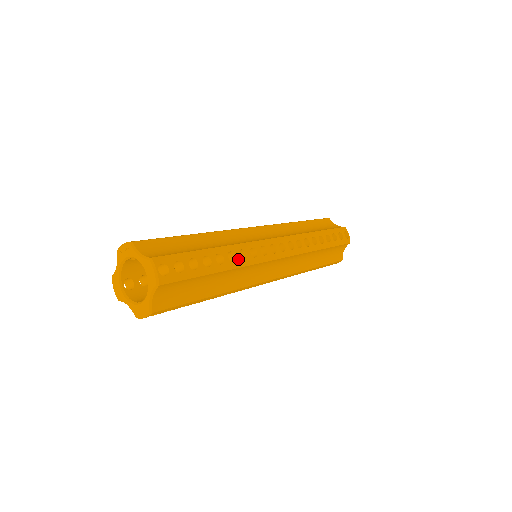
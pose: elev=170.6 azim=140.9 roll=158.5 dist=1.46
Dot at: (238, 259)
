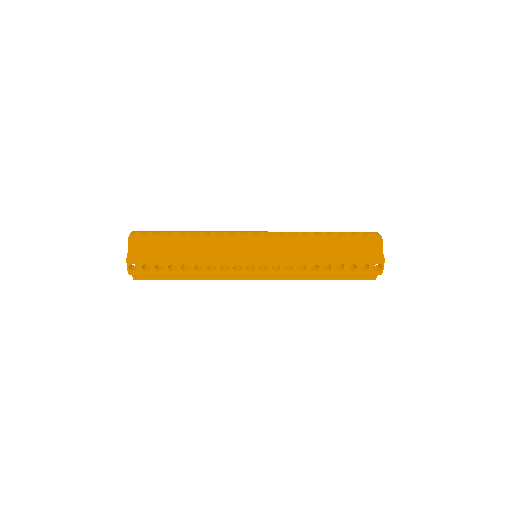
Dot at: (206, 235)
